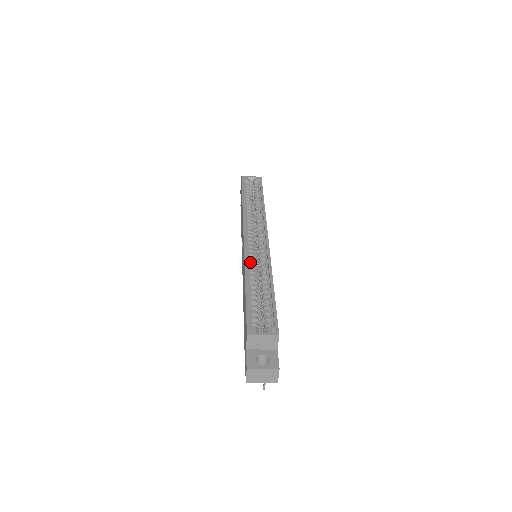
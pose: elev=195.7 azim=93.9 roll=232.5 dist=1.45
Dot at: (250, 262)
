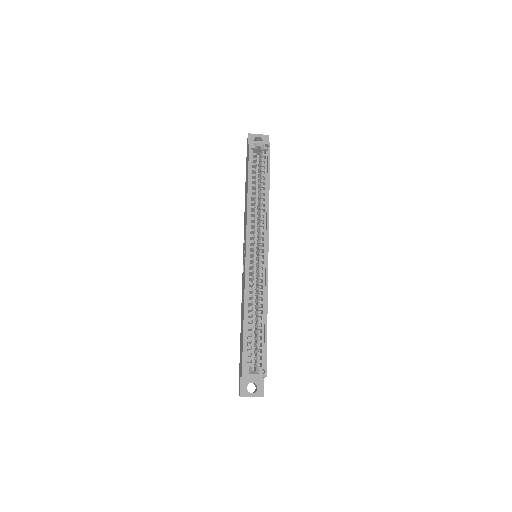
Dot at: (250, 284)
